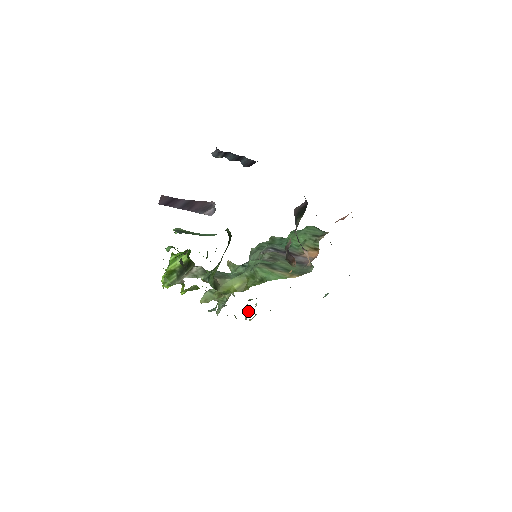
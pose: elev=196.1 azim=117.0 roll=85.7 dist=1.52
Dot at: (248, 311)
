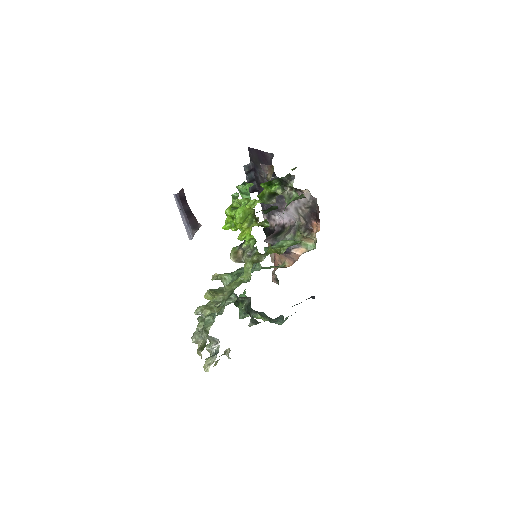
Dot at: occluded
